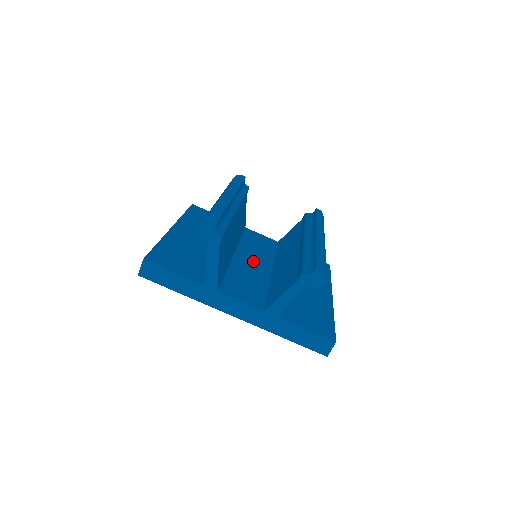
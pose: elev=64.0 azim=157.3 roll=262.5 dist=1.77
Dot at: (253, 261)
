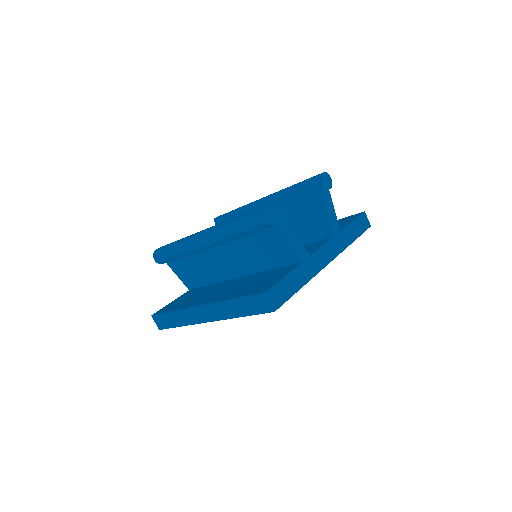
Dot at: occluded
